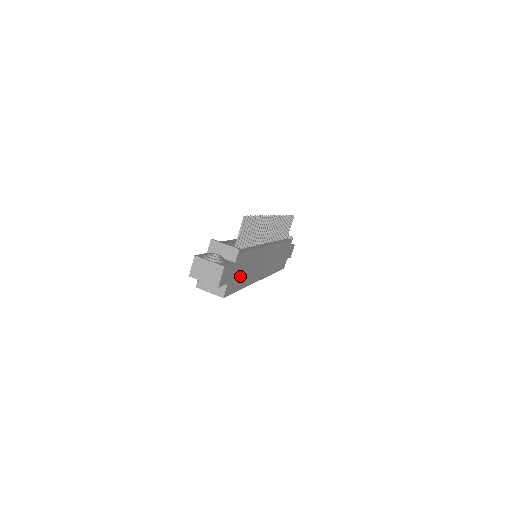
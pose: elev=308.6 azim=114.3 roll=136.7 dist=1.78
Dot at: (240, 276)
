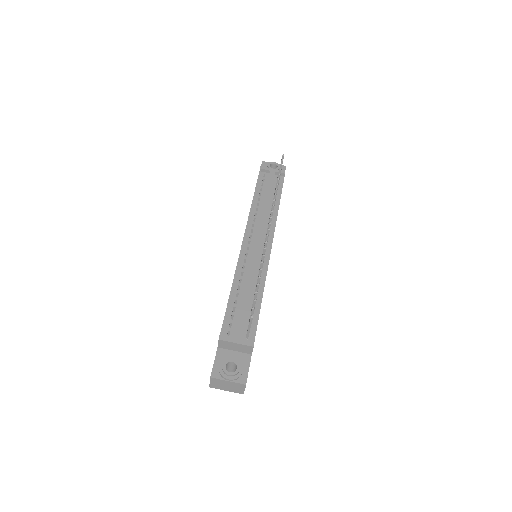
Dot at: occluded
